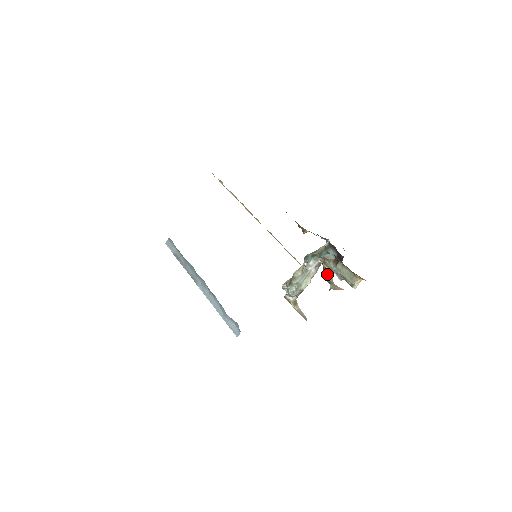
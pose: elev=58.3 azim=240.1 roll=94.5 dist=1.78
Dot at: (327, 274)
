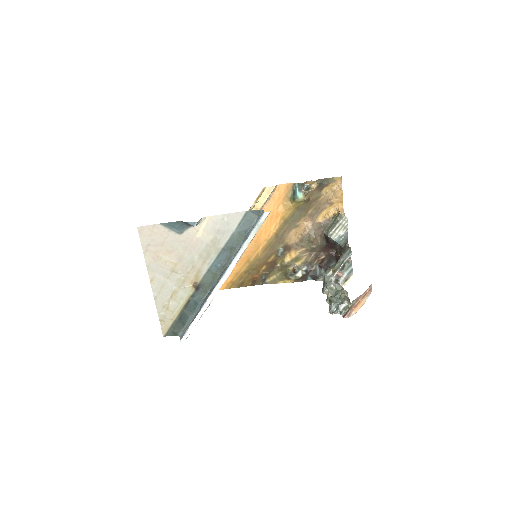
Dot at: (295, 191)
